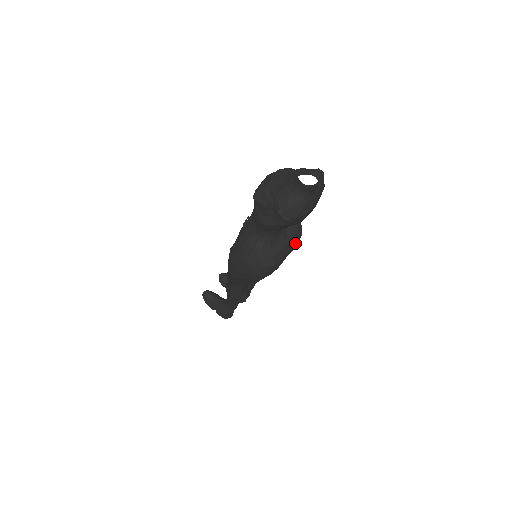
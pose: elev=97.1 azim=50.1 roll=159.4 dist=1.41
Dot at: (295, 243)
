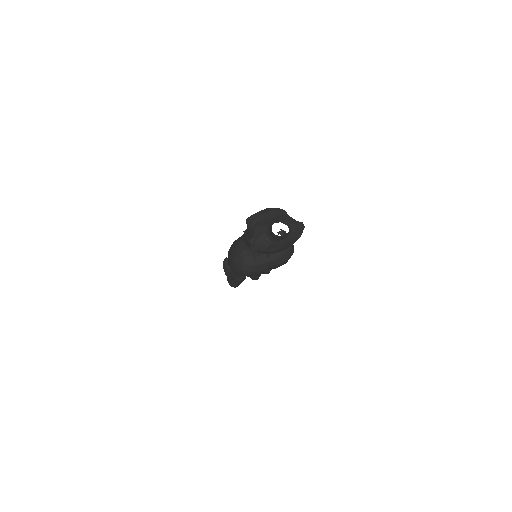
Dot at: (278, 264)
